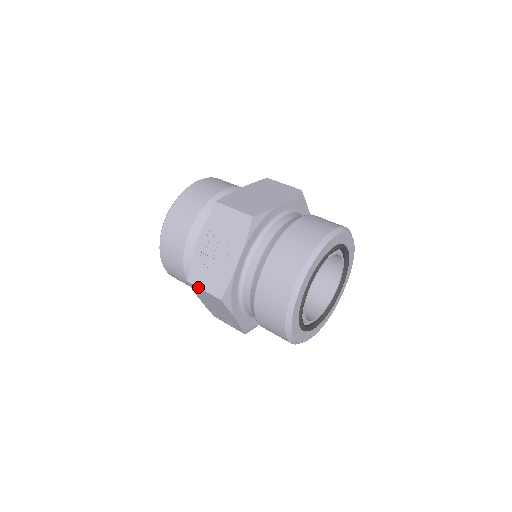
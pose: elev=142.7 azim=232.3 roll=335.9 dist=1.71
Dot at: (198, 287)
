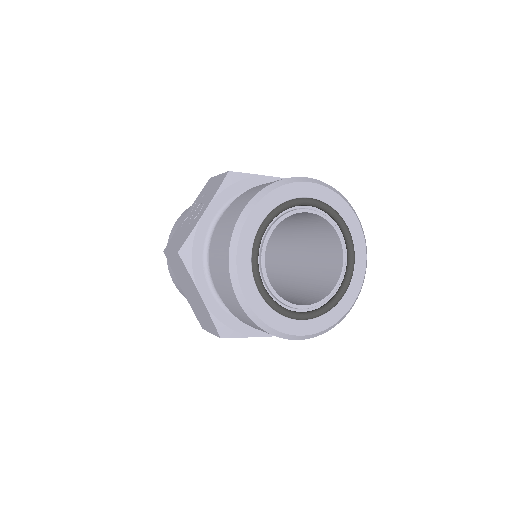
Dot at: (168, 251)
